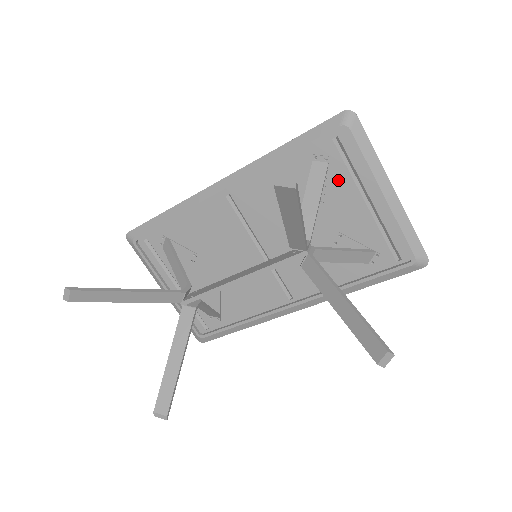
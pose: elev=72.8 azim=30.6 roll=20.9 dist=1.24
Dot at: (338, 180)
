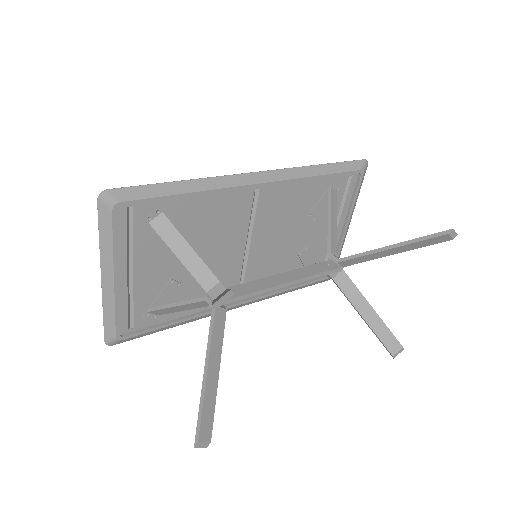
Dot at: occluded
